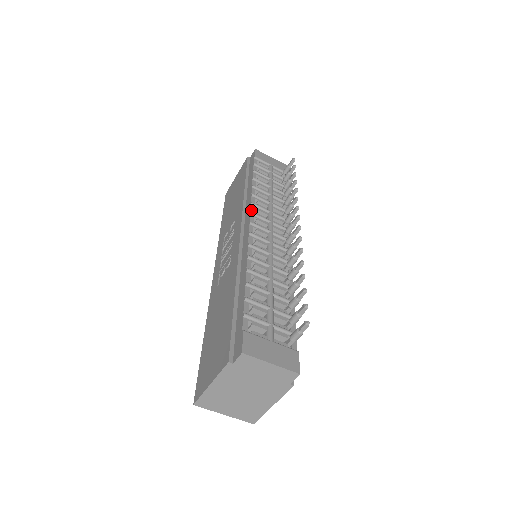
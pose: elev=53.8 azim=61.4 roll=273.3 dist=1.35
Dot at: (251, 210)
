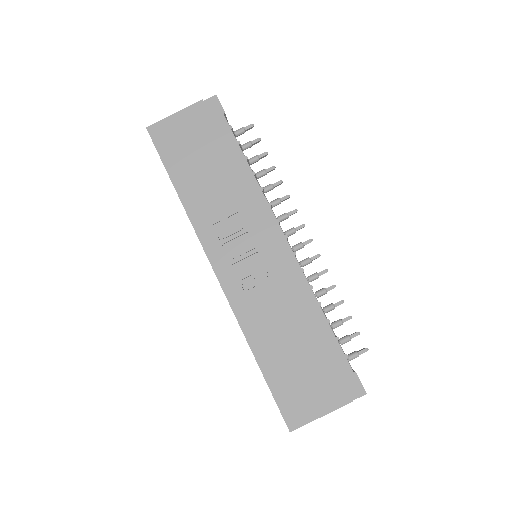
Dot at: occluded
